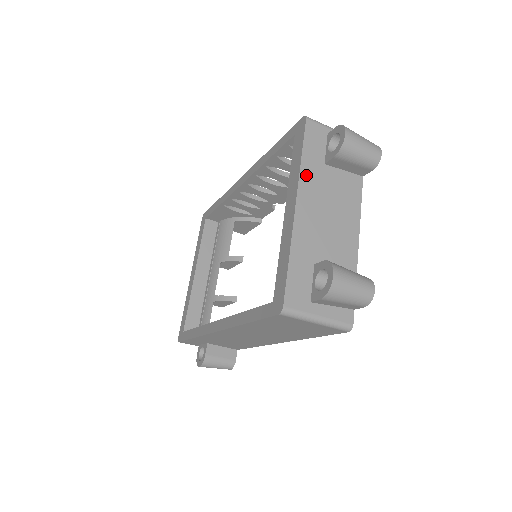
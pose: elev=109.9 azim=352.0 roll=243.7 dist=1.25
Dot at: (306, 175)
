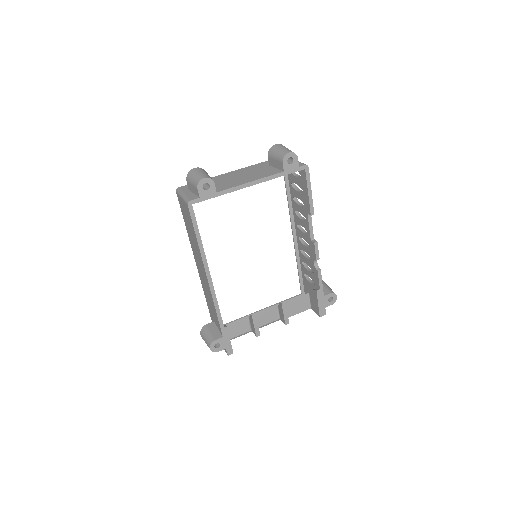
Dot at: (254, 166)
